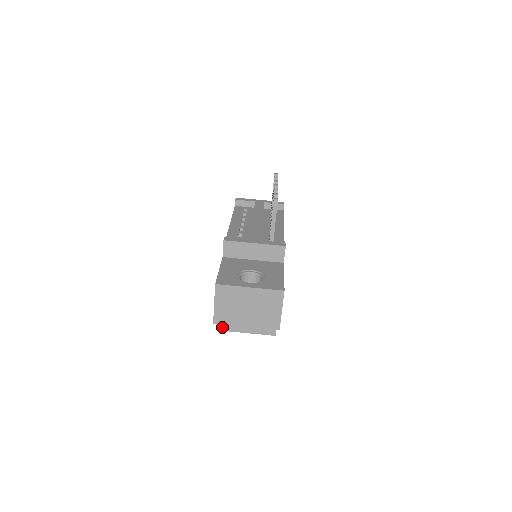
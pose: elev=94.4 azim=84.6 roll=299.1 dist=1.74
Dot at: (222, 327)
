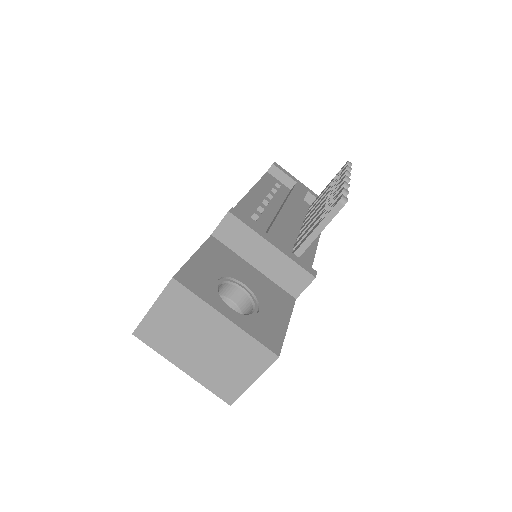
Dot at: occluded
